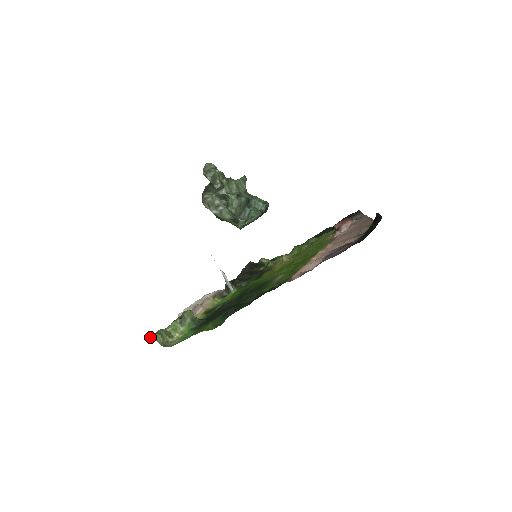
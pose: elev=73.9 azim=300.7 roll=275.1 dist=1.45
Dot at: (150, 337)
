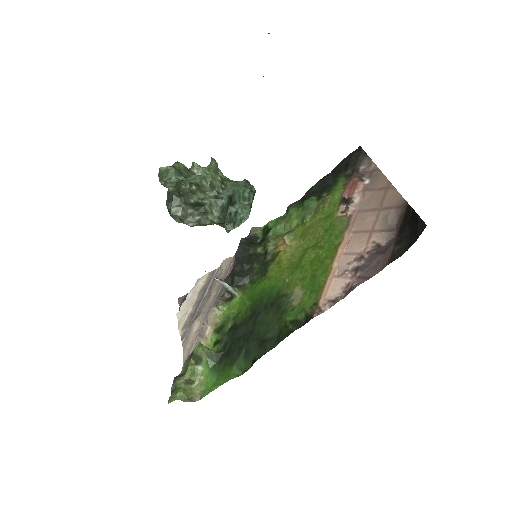
Dot at: (172, 399)
